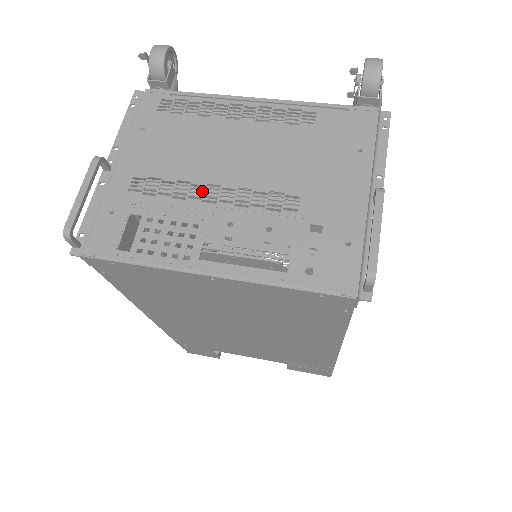
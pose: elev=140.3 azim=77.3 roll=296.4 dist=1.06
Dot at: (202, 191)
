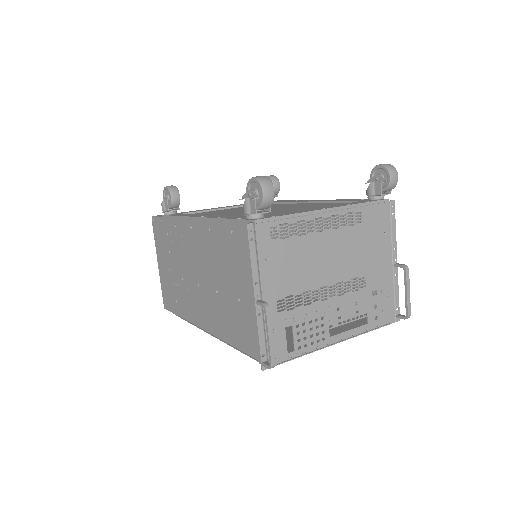
Dot at: occluded
